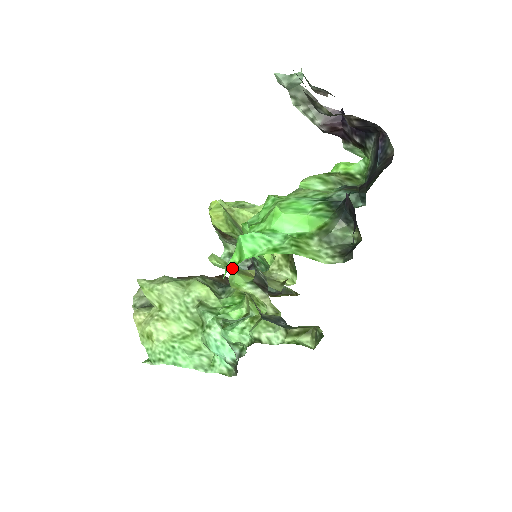
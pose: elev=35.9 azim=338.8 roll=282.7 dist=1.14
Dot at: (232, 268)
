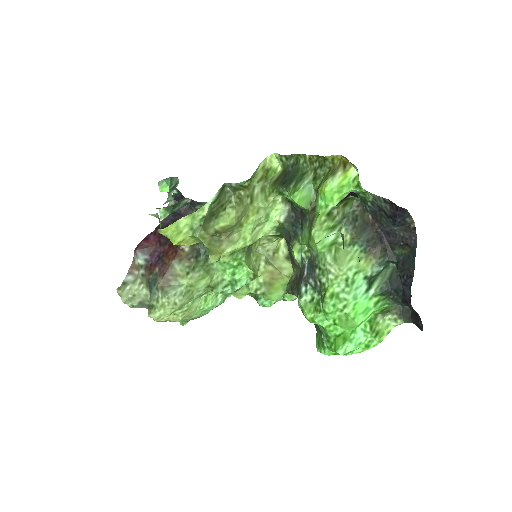
Dot at: (254, 286)
